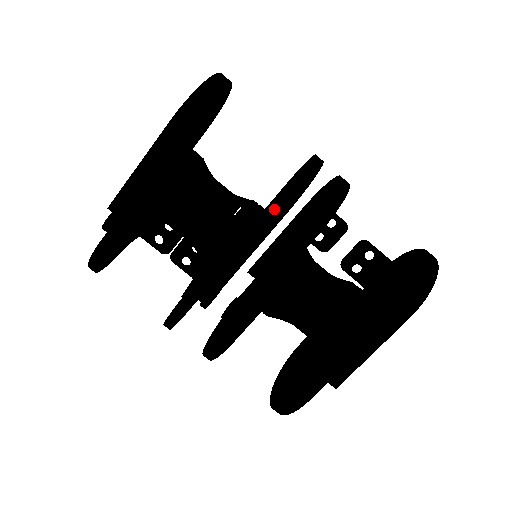
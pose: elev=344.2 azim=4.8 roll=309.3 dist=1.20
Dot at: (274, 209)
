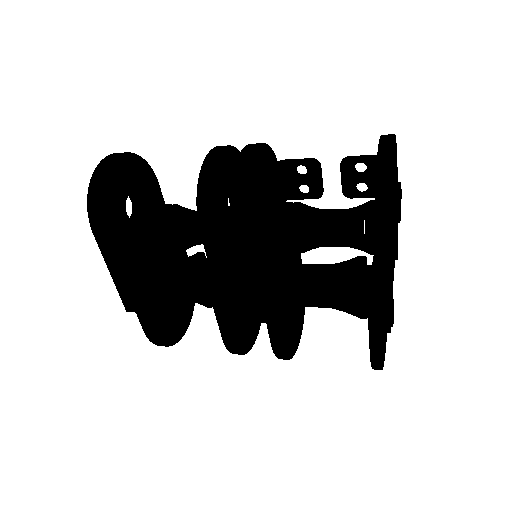
Dot at: (201, 236)
